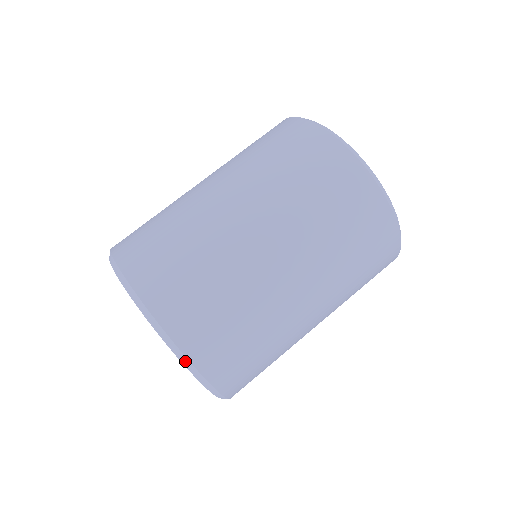
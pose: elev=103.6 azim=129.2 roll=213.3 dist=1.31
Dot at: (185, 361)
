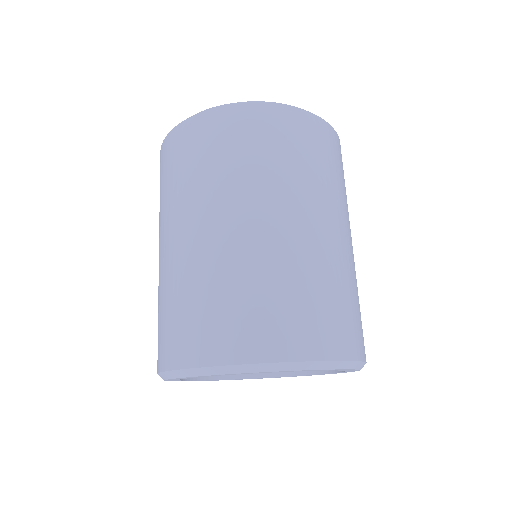
Dot at: (251, 368)
